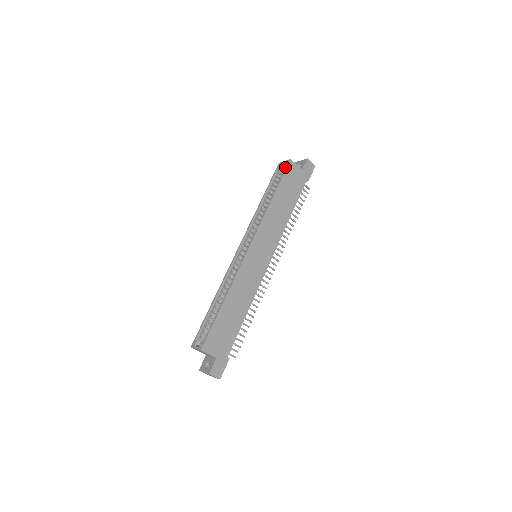
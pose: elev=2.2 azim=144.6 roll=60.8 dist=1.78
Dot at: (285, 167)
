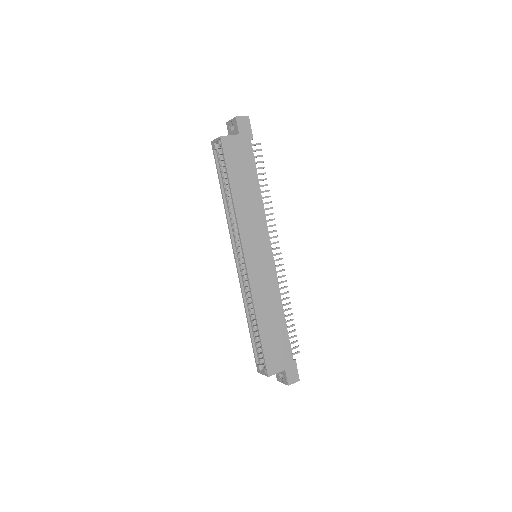
Dot at: occluded
